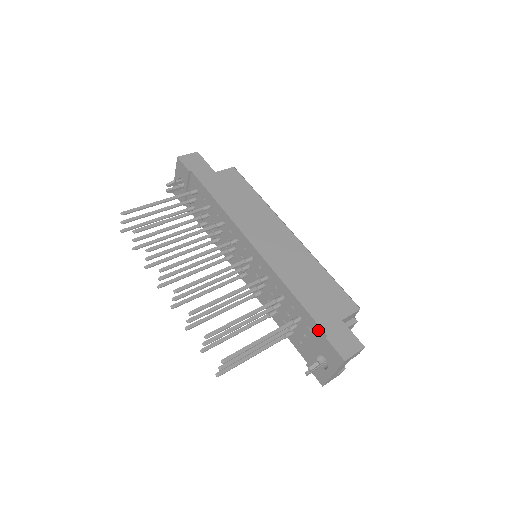
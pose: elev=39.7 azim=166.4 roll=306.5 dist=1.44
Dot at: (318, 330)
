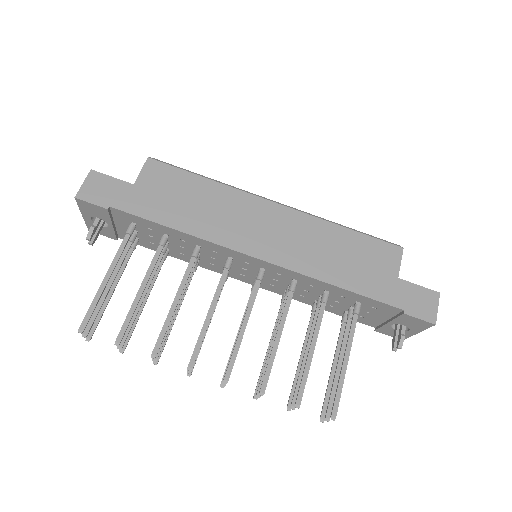
Dot at: (388, 308)
